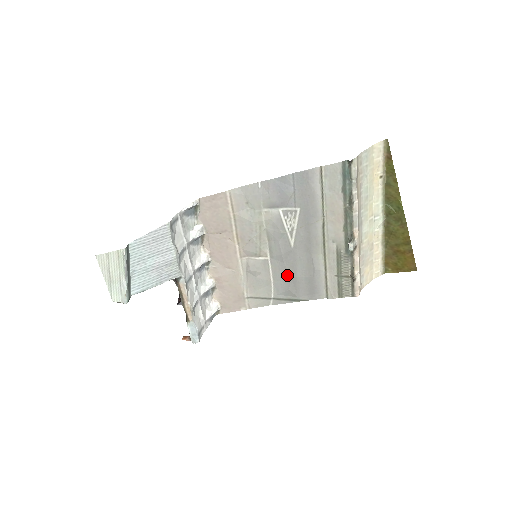
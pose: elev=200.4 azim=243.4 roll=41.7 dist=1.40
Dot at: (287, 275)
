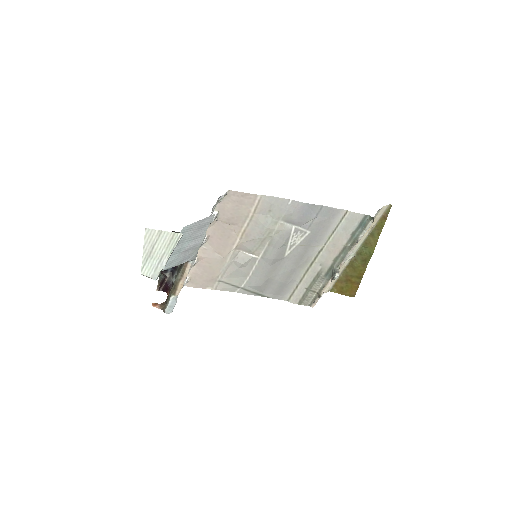
Dot at: (266, 275)
